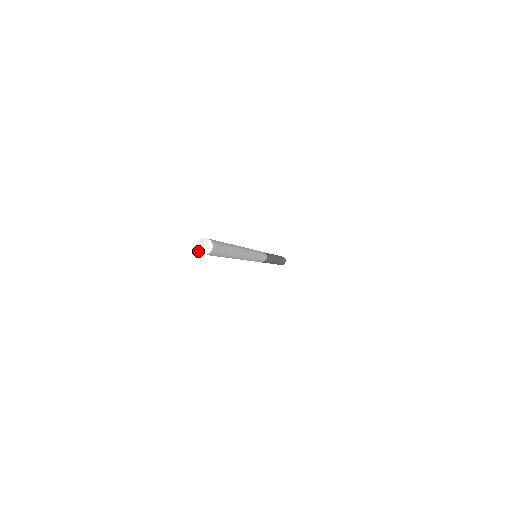
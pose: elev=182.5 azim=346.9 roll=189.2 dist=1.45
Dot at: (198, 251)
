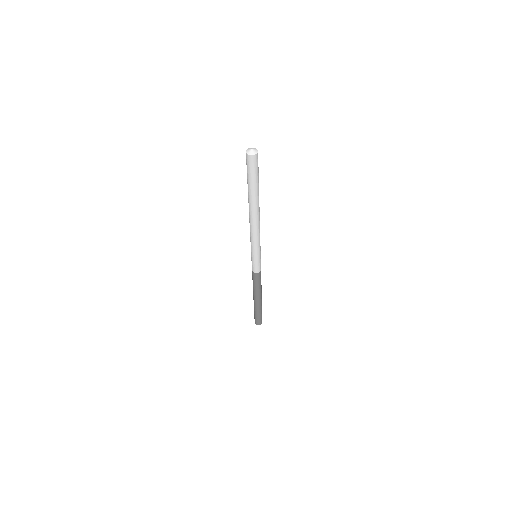
Dot at: (251, 155)
